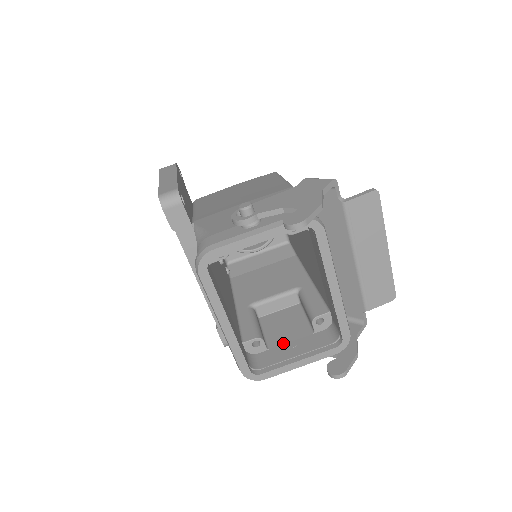
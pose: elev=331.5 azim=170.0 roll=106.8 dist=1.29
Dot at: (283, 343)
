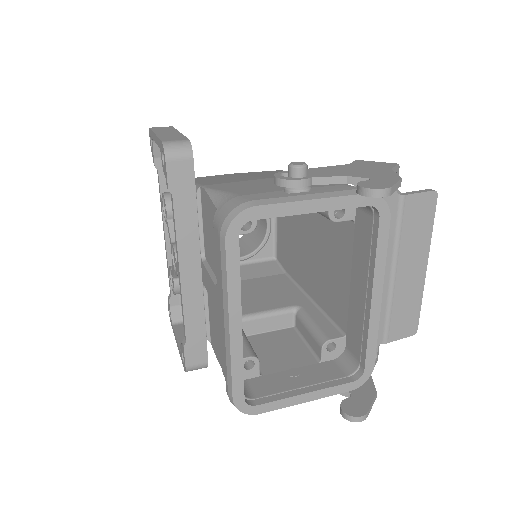
Dot at: (280, 370)
